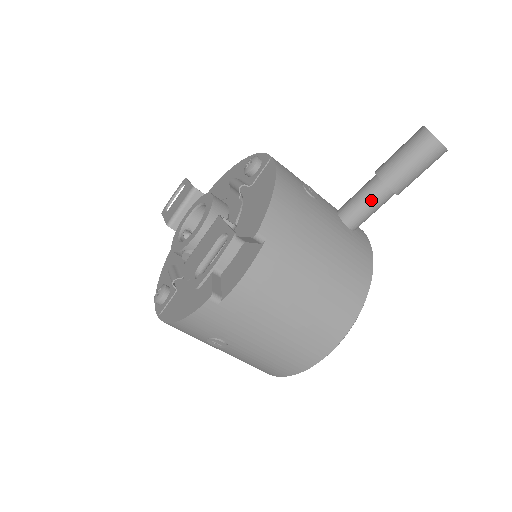
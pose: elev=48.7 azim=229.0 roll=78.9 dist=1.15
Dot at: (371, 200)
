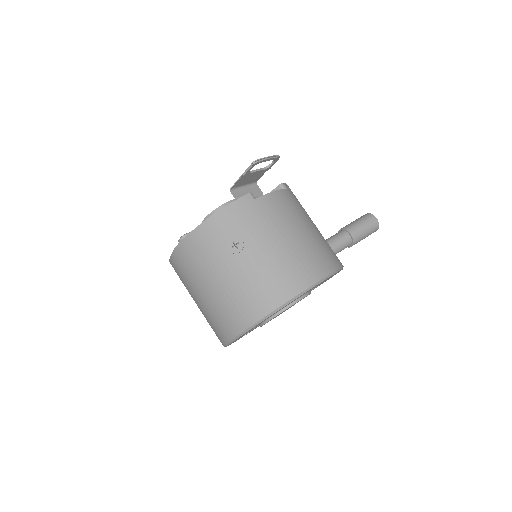
Dot at: (338, 237)
